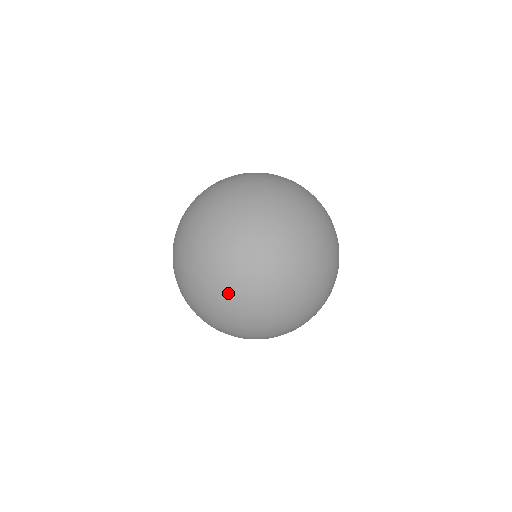
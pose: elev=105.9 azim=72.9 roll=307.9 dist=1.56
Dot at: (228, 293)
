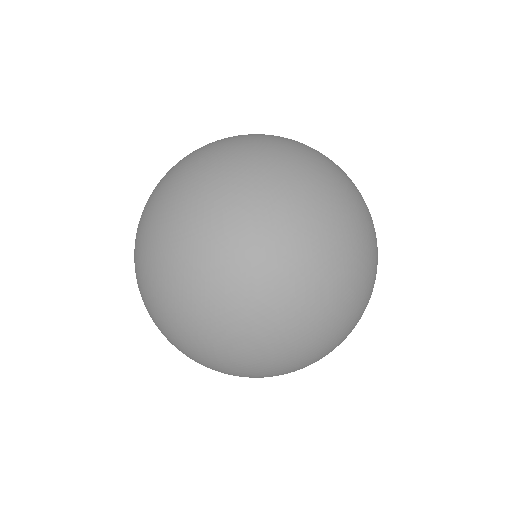
Dot at: occluded
